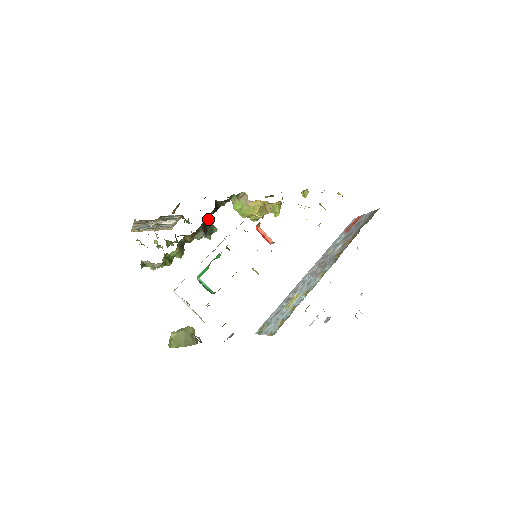
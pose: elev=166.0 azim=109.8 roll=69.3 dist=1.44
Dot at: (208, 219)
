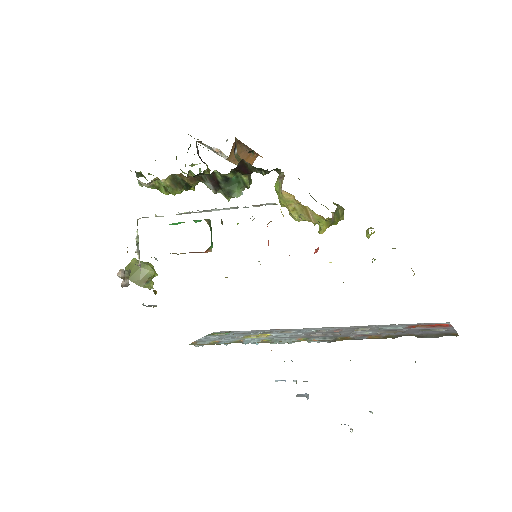
Dot at: (232, 176)
